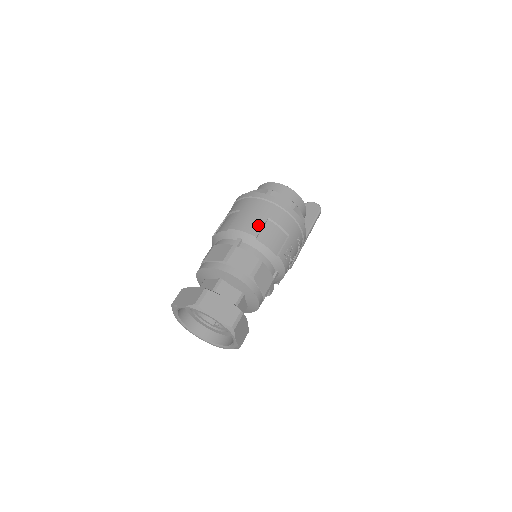
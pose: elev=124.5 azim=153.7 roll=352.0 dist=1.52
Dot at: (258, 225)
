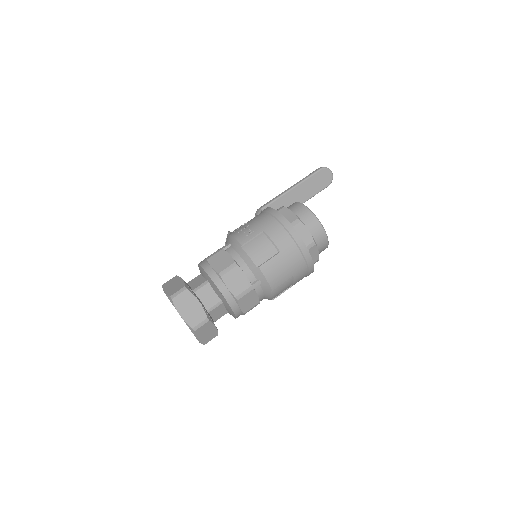
Dot at: (282, 281)
